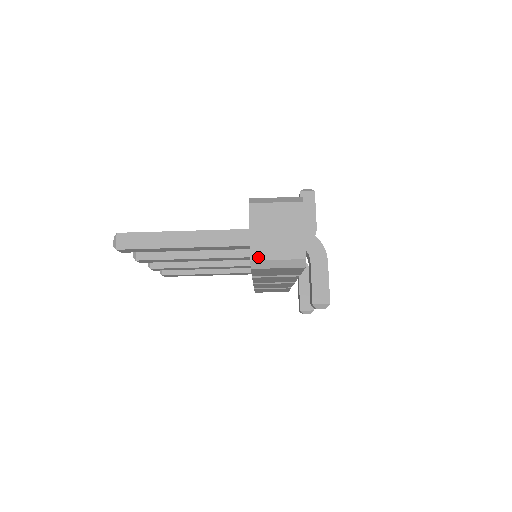
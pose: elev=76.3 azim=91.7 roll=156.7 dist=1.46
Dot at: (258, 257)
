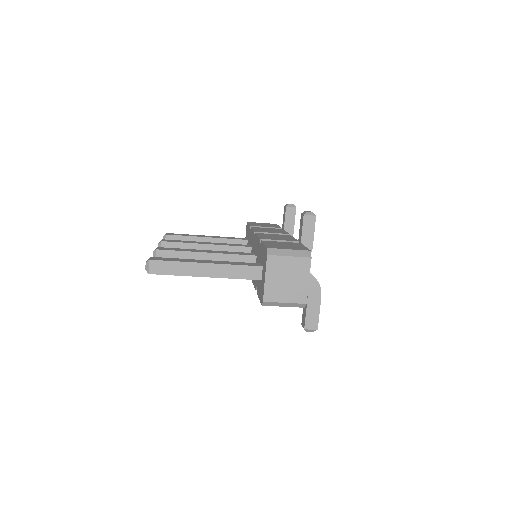
Dot at: (269, 299)
